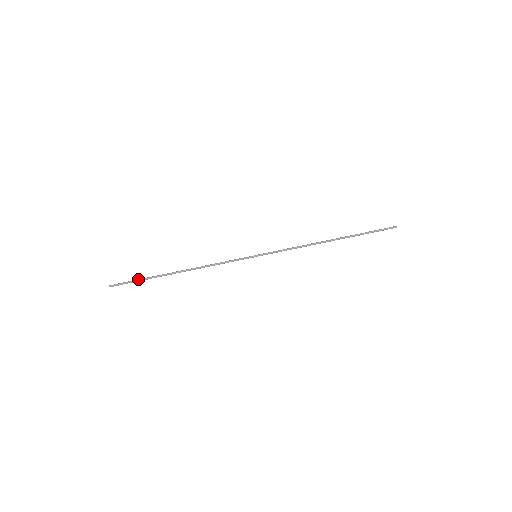
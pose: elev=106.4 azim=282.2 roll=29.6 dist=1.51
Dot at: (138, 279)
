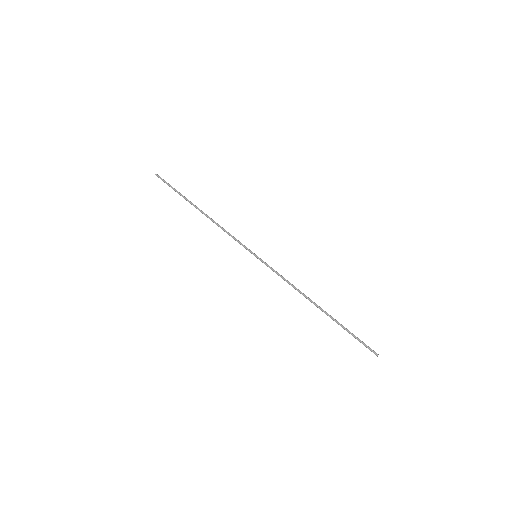
Dot at: occluded
